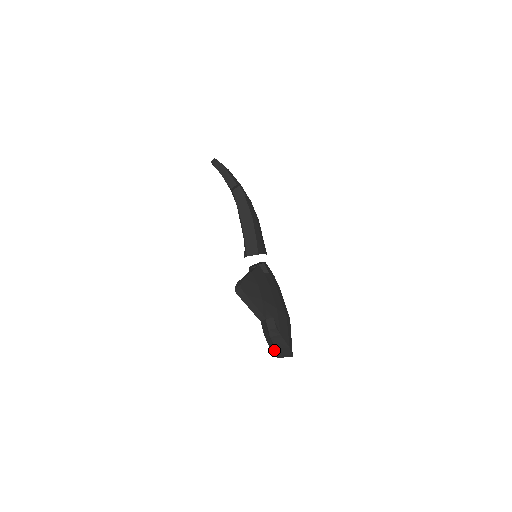
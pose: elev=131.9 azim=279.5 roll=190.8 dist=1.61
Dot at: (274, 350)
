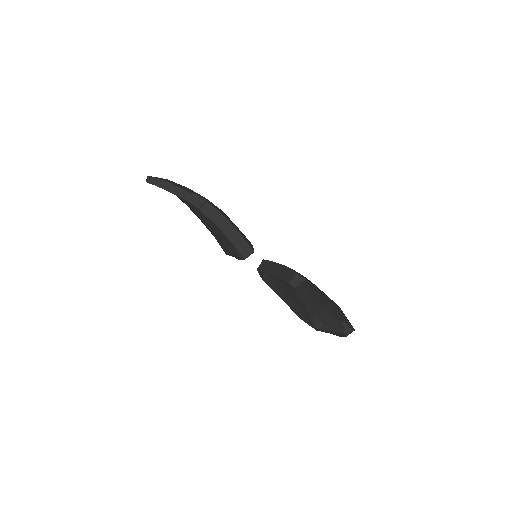
Dot at: occluded
